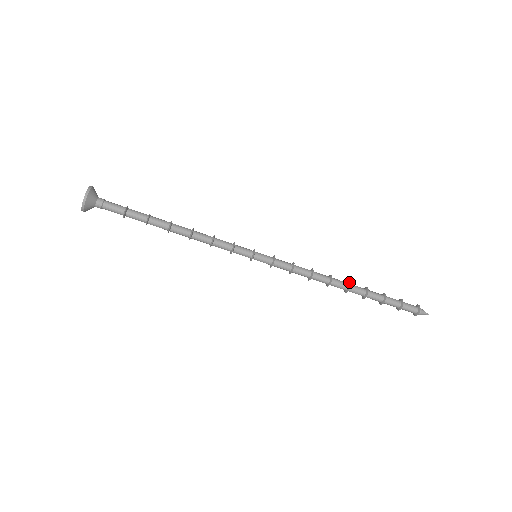
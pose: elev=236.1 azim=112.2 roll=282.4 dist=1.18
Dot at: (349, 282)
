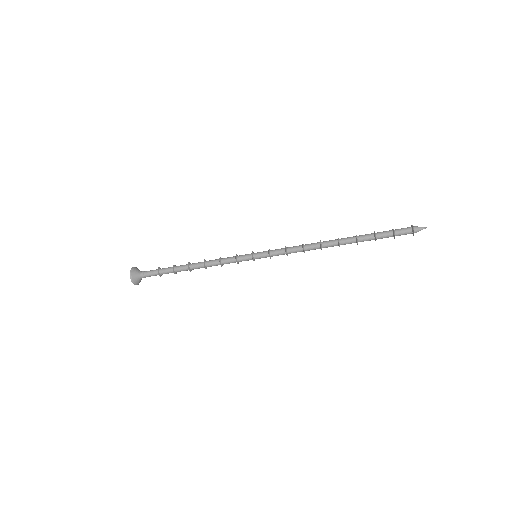
Dot at: occluded
